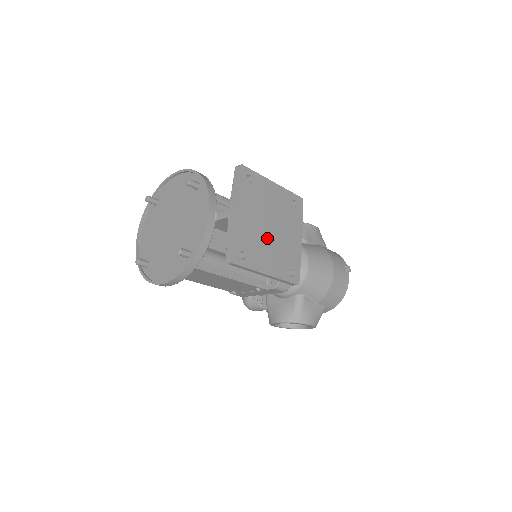
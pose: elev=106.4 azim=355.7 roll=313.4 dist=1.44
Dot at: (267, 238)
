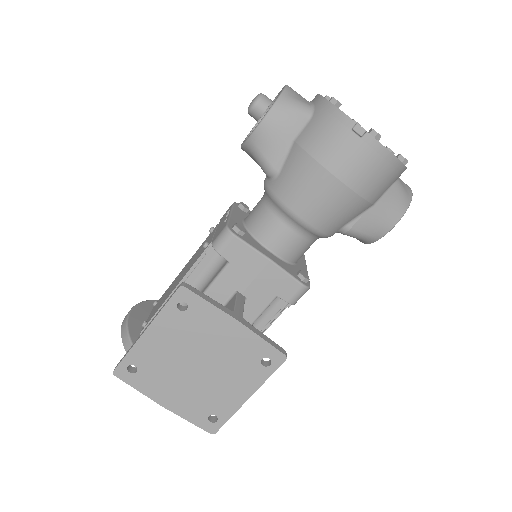
Dot at: (209, 378)
